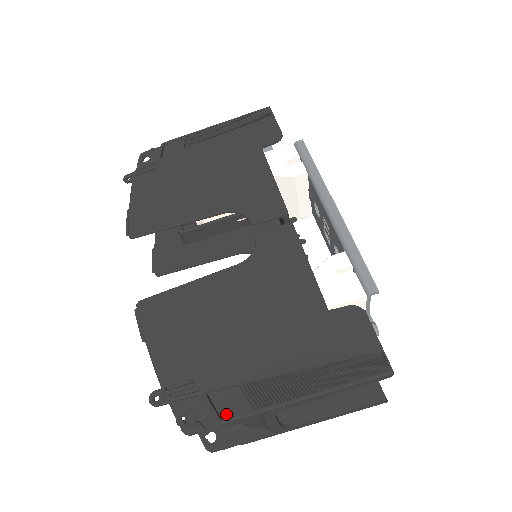
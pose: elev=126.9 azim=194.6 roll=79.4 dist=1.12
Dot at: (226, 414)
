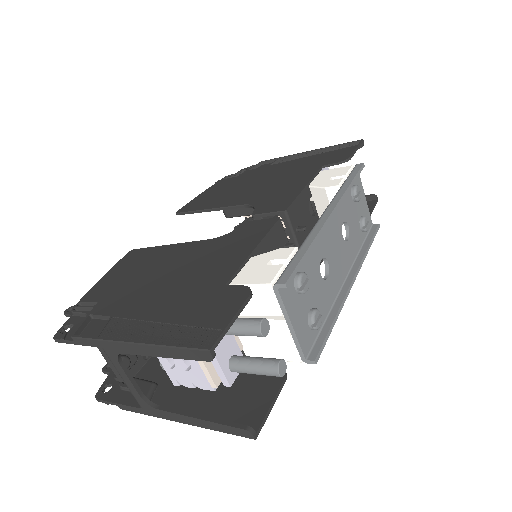
Dot at: (84, 335)
